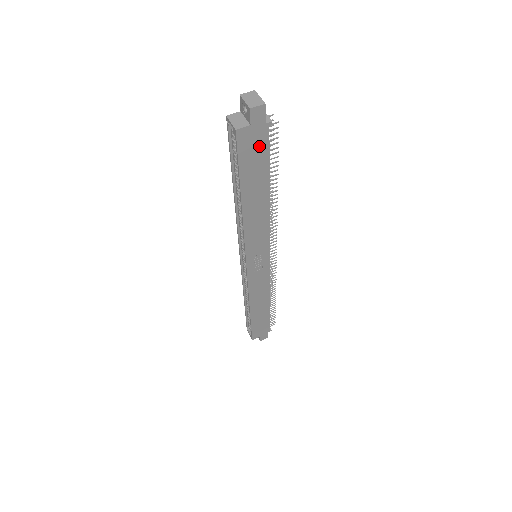
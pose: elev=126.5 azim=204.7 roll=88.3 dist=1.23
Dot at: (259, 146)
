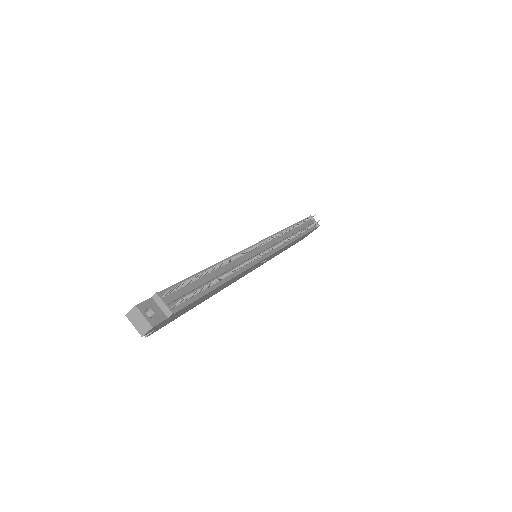
Dot at: (179, 312)
